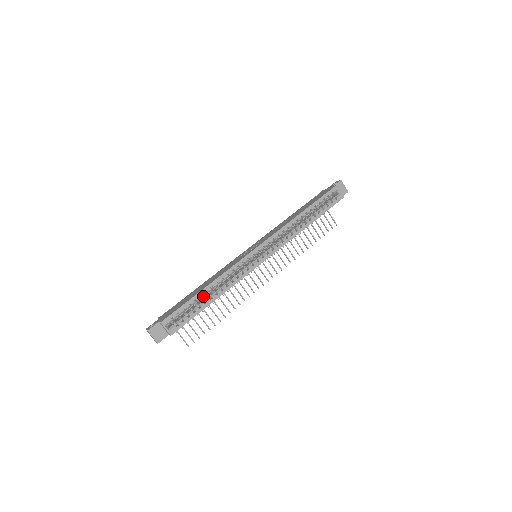
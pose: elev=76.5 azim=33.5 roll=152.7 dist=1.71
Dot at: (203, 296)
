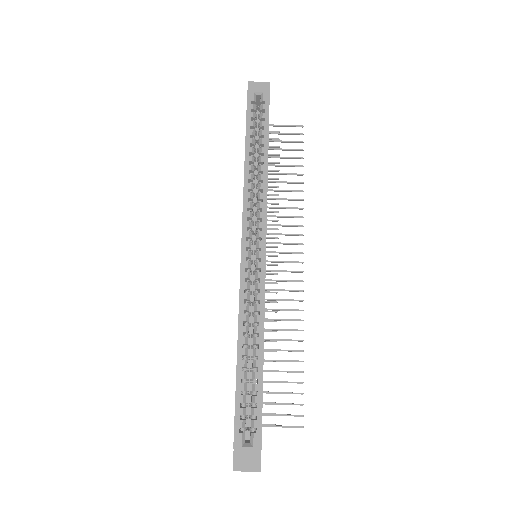
Dot at: (246, 365)
